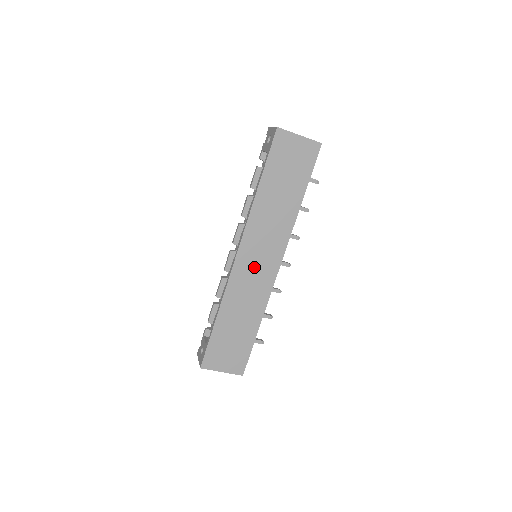
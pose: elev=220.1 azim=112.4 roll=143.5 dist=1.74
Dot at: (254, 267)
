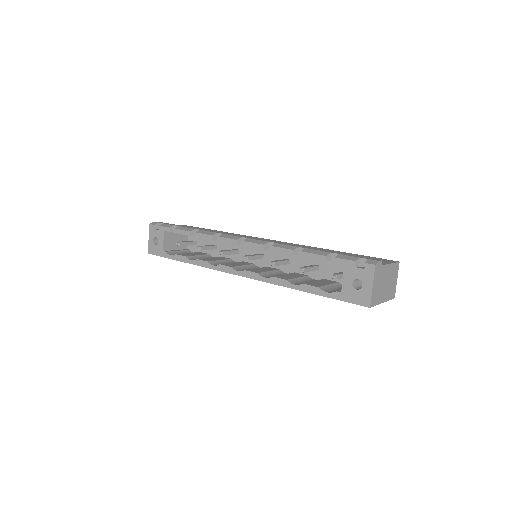
Dot at: occluded
